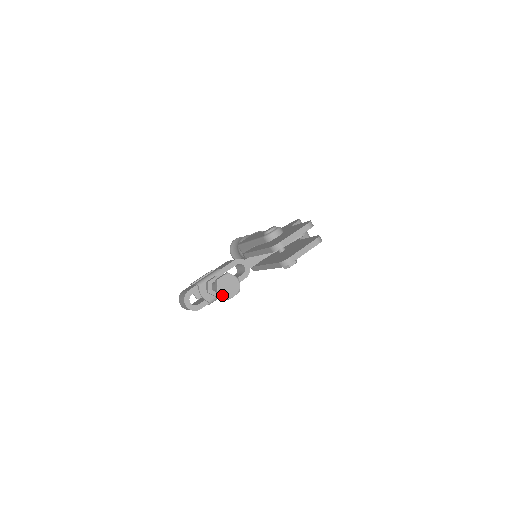
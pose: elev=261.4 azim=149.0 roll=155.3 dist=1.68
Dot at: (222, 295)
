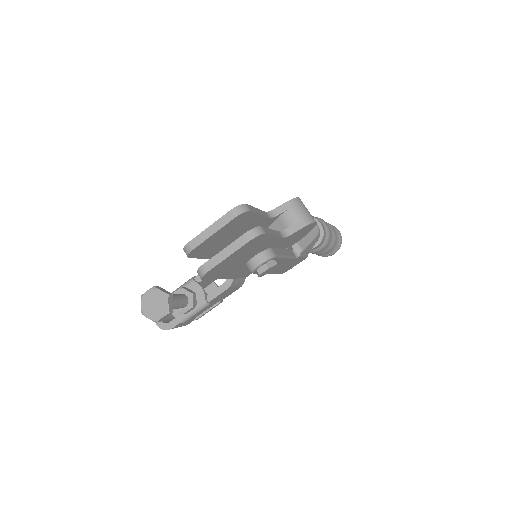
Dot at: (146, 316)
